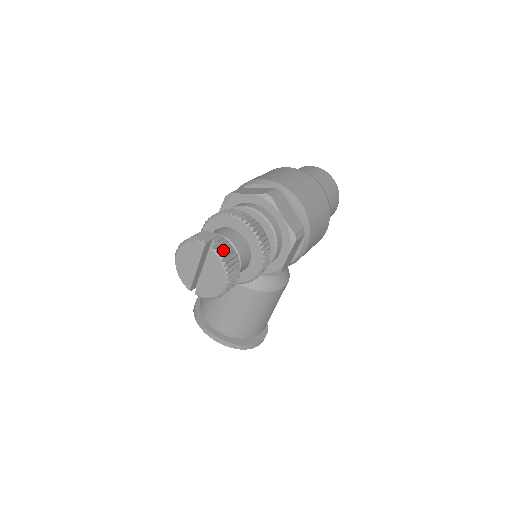
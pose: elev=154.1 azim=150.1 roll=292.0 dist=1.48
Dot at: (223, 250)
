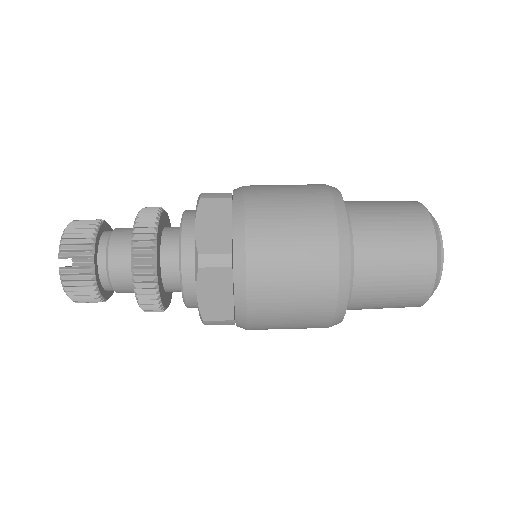
Dot at: (71, 279)
